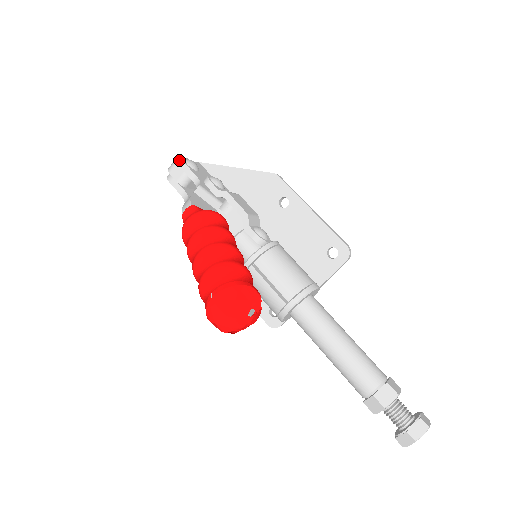
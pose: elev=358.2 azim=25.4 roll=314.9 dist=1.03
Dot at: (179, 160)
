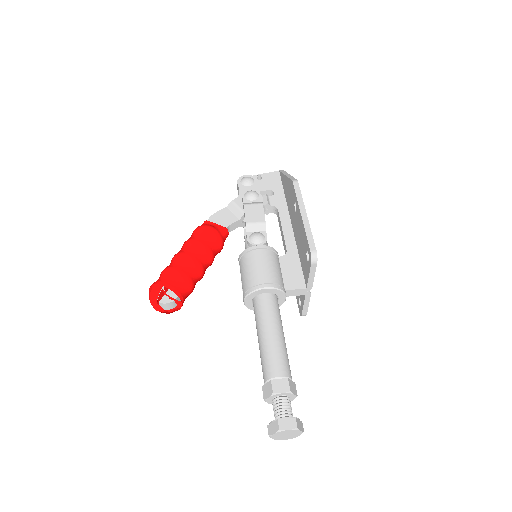
Dot at: (240, 179)
